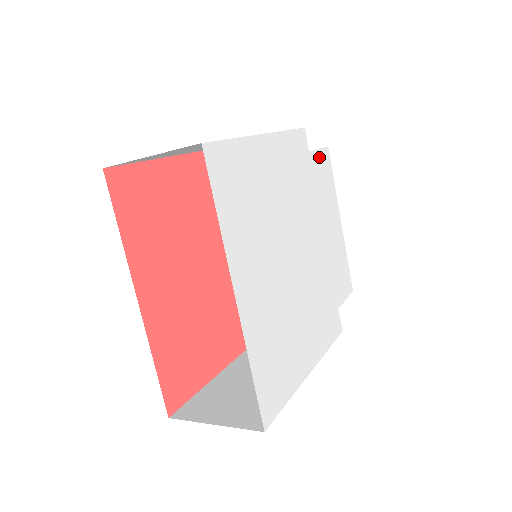
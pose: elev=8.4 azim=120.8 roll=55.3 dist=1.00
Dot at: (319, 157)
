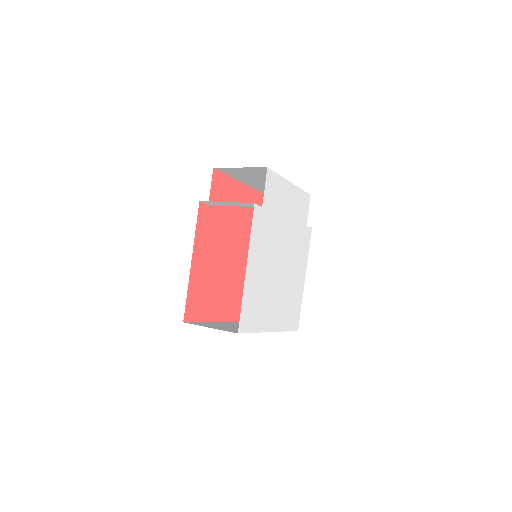
Dot at: (267, 191)
